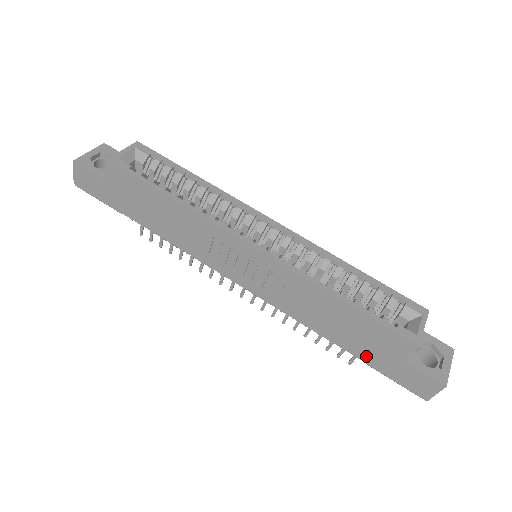
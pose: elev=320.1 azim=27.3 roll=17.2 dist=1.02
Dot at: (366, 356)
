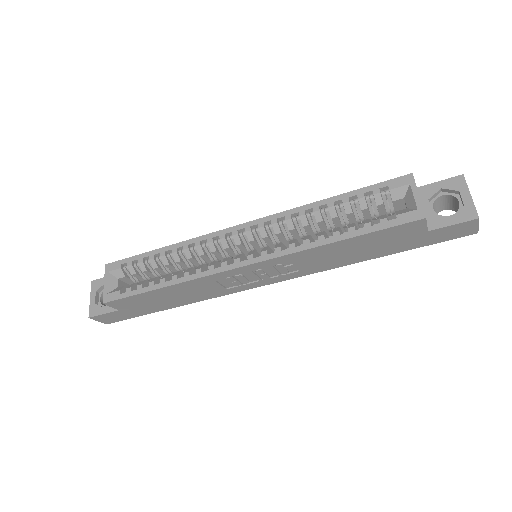
Dot at: (400, 249)
